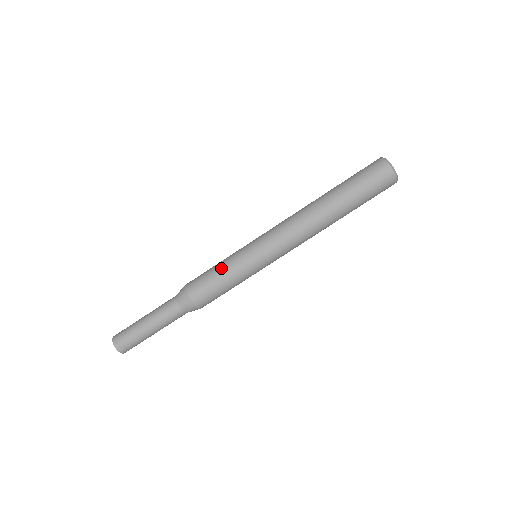
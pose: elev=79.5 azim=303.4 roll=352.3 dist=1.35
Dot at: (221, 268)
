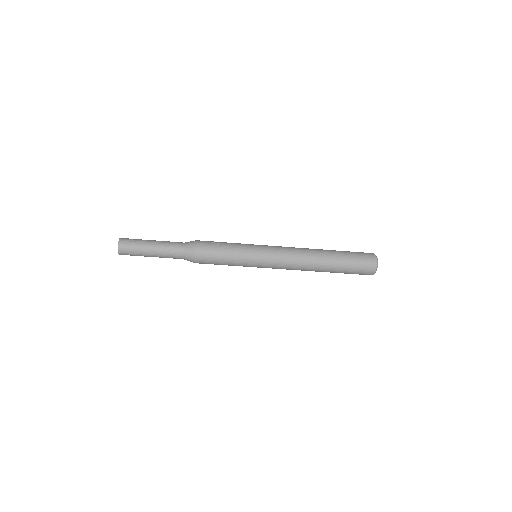
Dot at: (229, 265)
